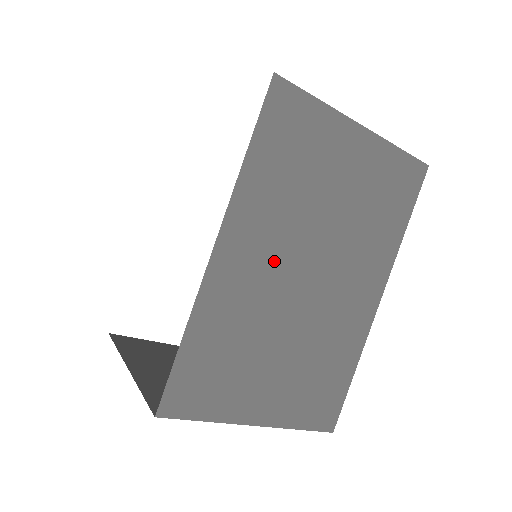
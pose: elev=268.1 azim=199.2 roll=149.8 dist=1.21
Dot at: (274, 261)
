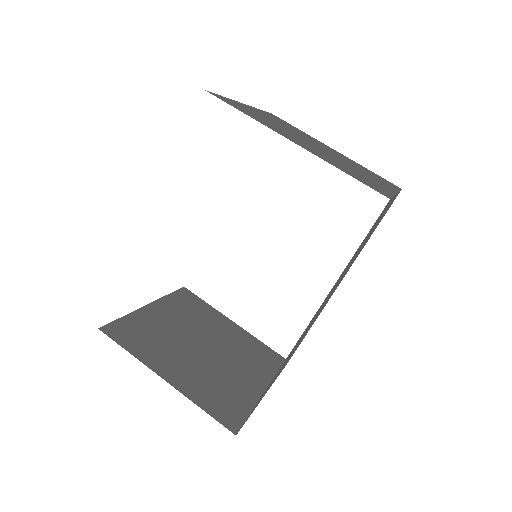
Dot at: occluded
